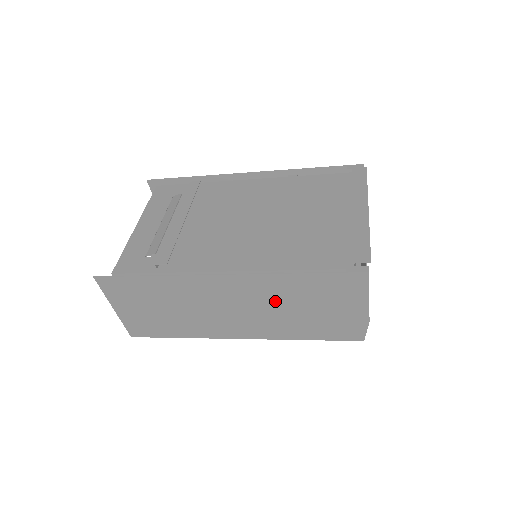
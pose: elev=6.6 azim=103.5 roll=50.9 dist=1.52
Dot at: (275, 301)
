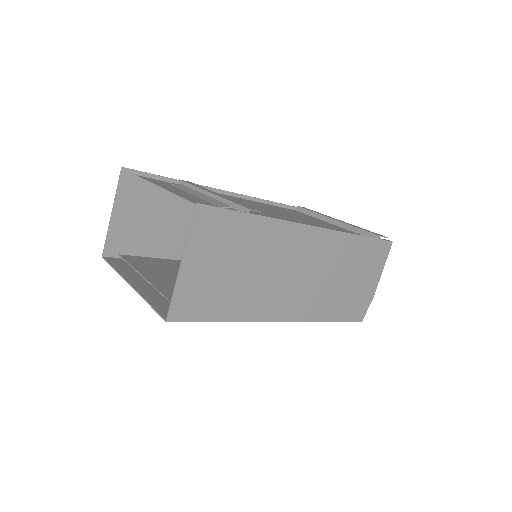
Dot at: (333, 267)
